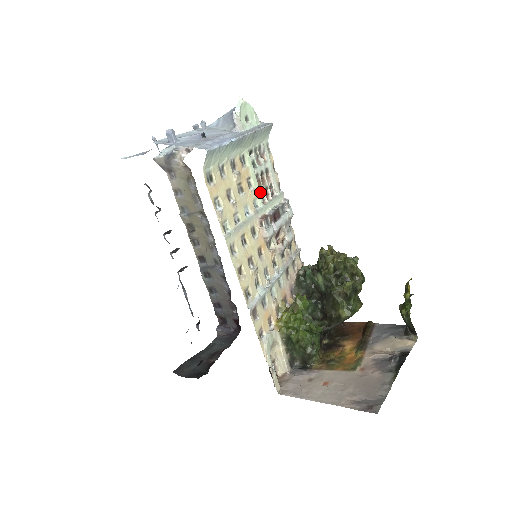
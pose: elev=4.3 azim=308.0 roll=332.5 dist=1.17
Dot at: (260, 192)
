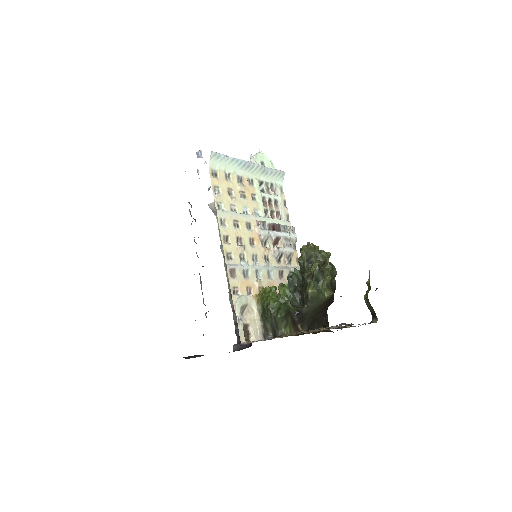
Dot at: (265, 209)
